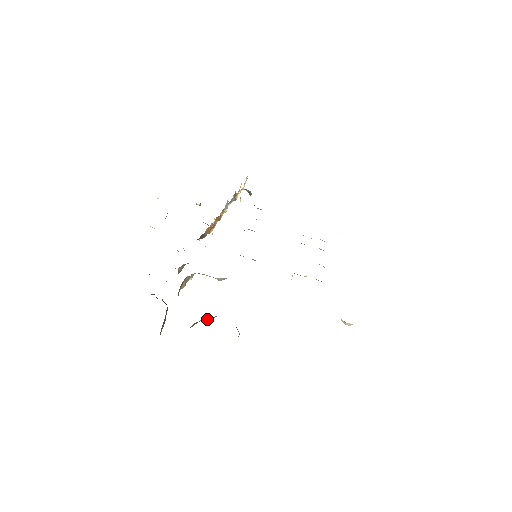
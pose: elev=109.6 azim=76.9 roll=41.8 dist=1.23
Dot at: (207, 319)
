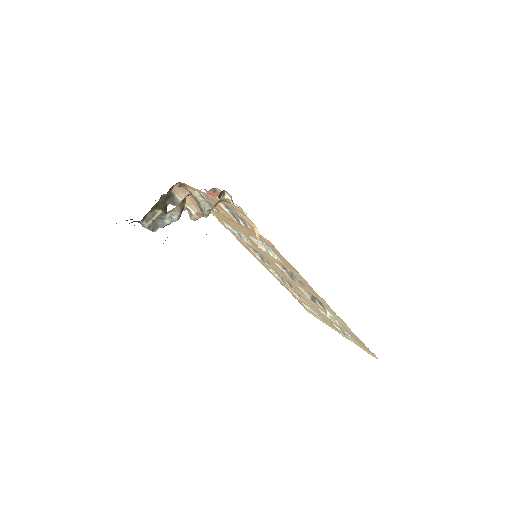
Dot at: occluded
